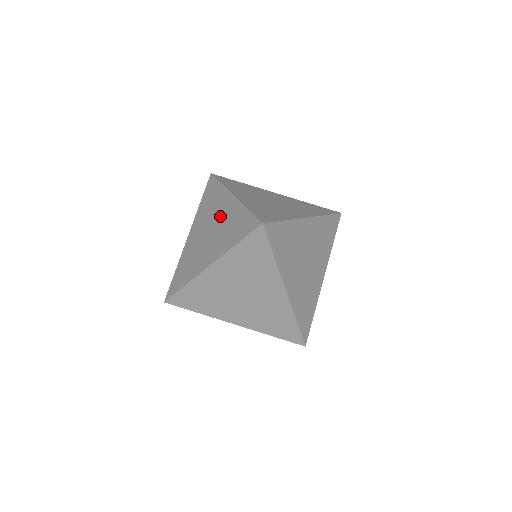
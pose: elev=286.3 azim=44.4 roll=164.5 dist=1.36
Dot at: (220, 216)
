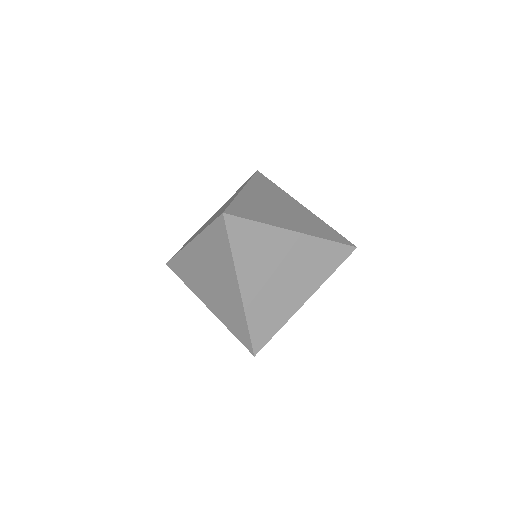
Dot at: (226, 204)
